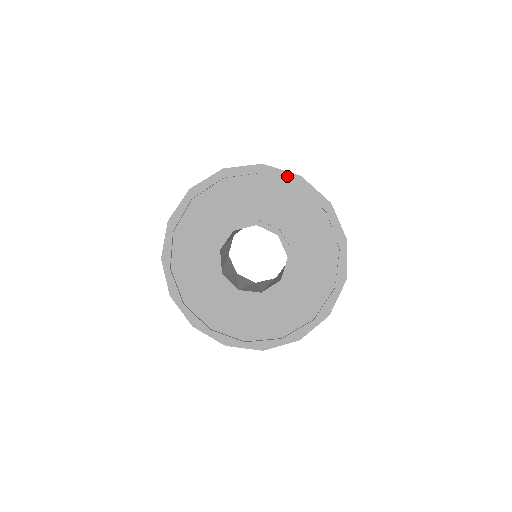
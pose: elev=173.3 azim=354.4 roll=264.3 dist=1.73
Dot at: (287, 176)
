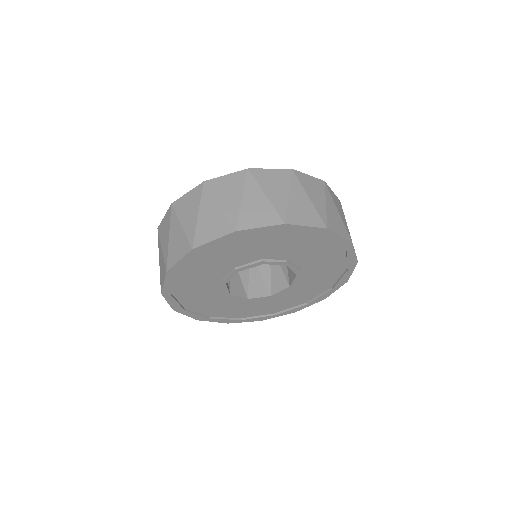
Dot at: (223, 240)
